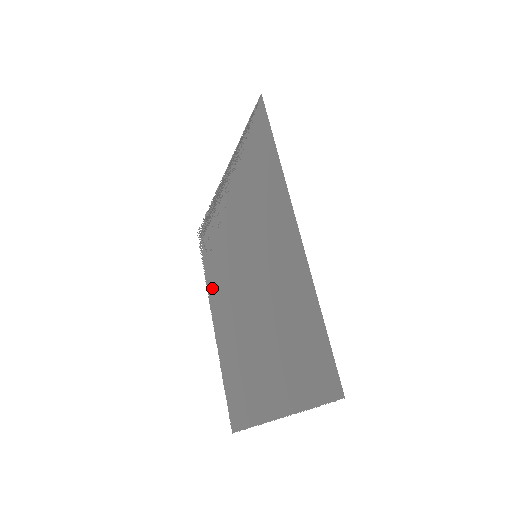
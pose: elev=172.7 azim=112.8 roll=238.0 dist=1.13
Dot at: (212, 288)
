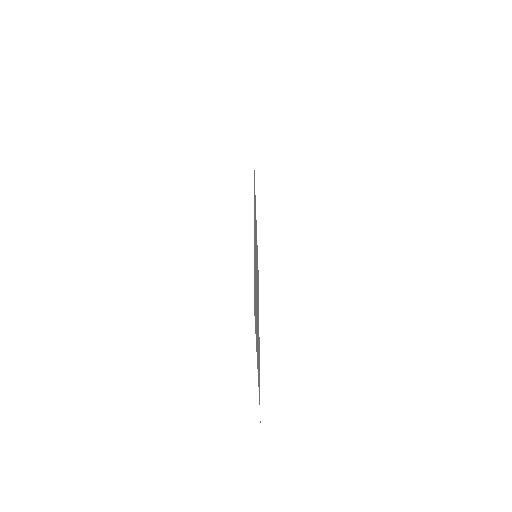
Dot at: occluded
